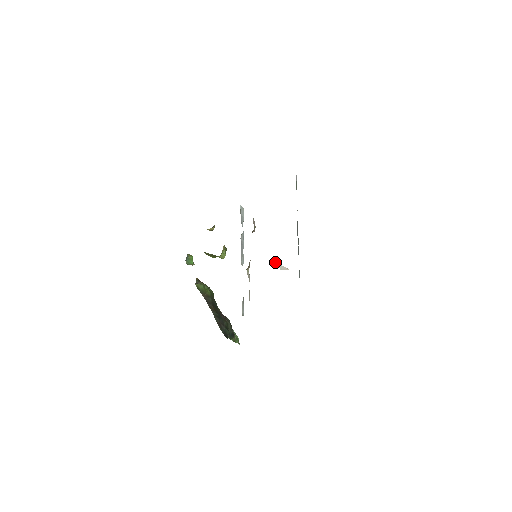
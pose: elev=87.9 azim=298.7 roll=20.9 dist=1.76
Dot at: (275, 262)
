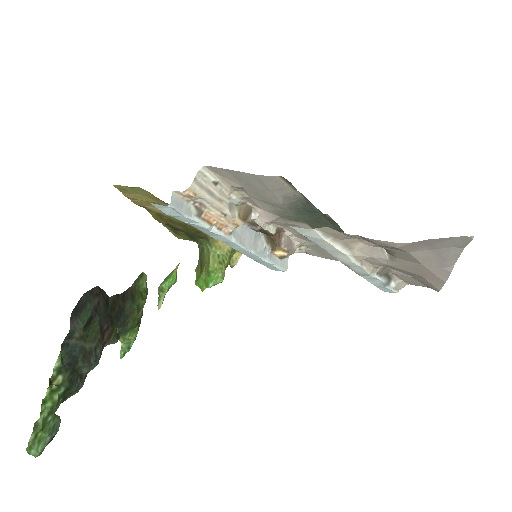
Dot at: (283, 203)
